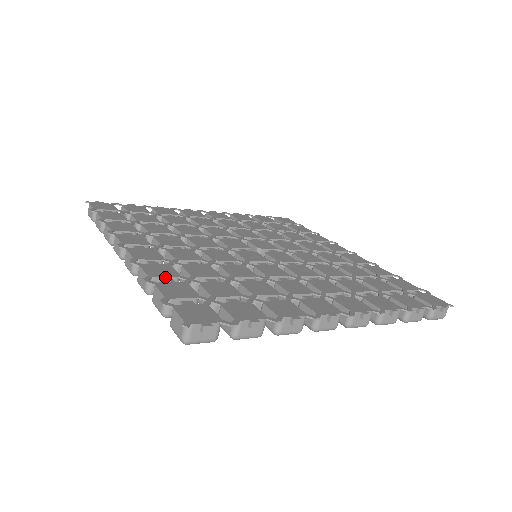
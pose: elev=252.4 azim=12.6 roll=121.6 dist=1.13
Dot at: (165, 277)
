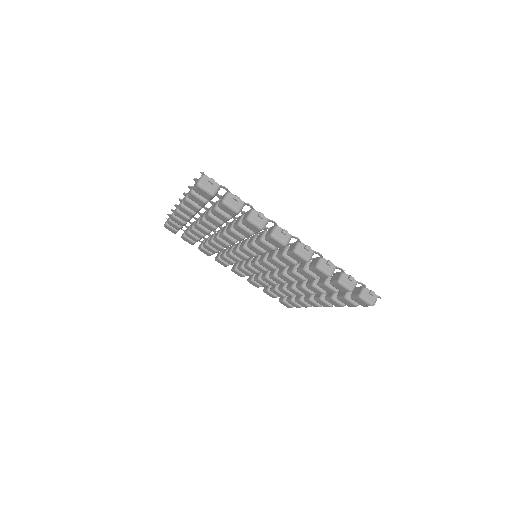
Dot at: occluded
